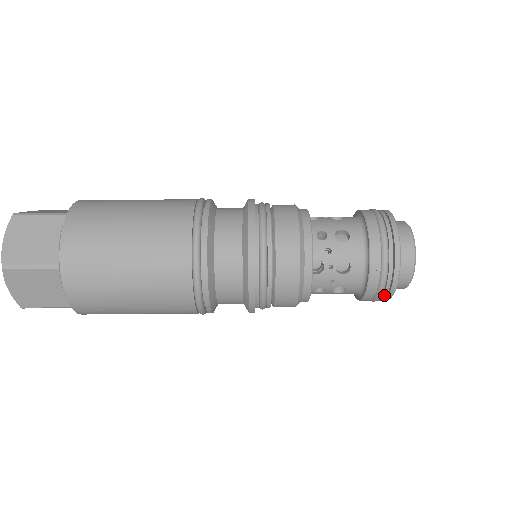
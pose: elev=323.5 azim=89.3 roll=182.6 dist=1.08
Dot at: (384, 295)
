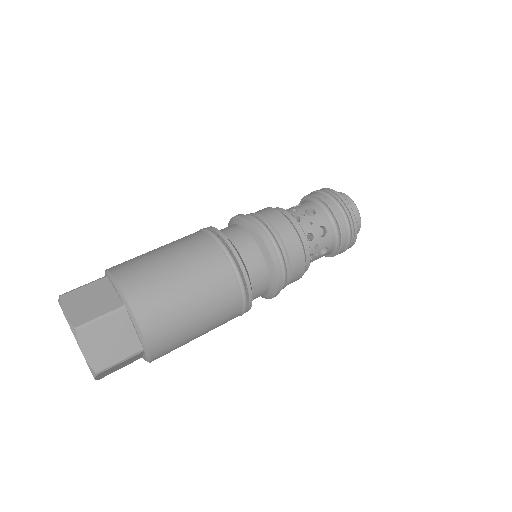
Dot at: occluded
